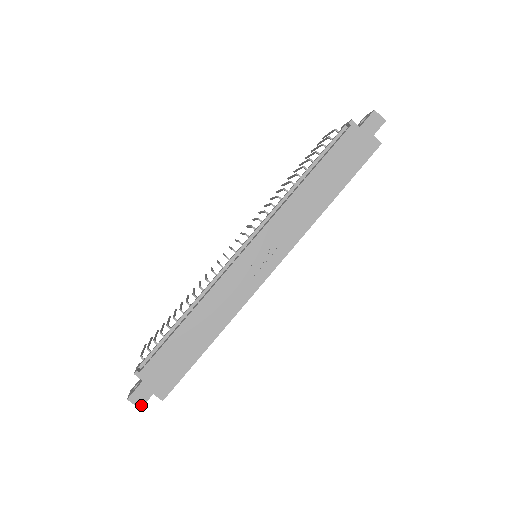
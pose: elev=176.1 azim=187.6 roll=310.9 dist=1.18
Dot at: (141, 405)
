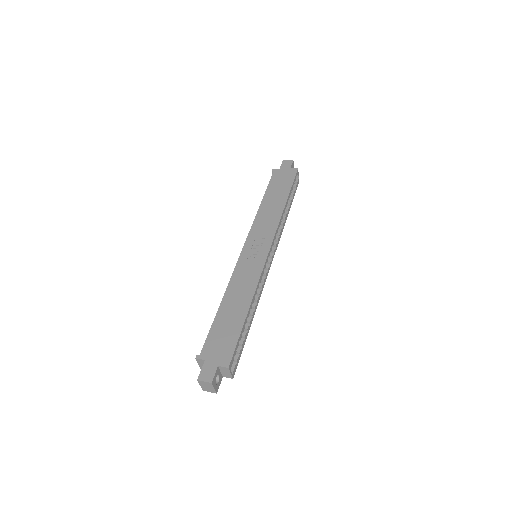
Dot at: (211, 379)
